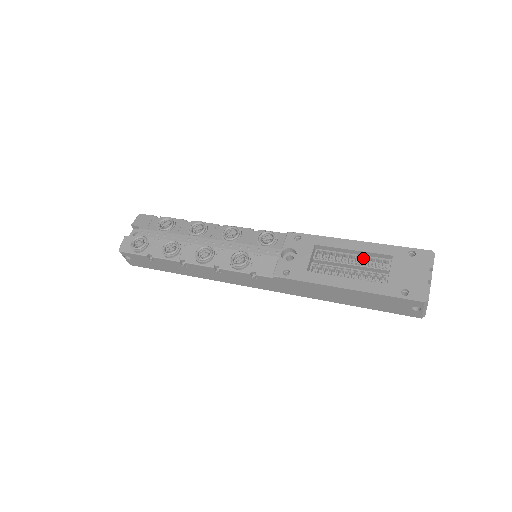
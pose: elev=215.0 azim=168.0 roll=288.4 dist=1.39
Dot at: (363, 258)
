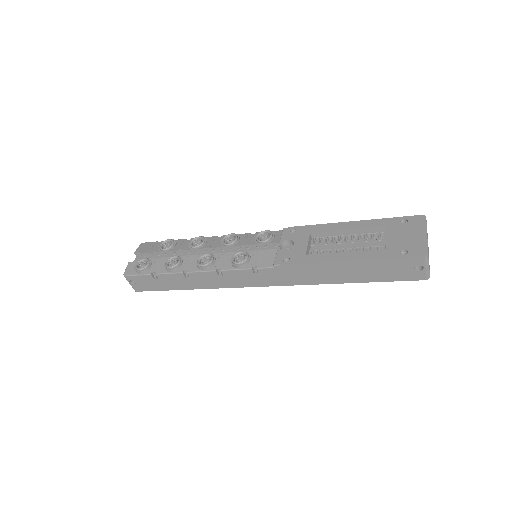
Dot at: (359, 236)
